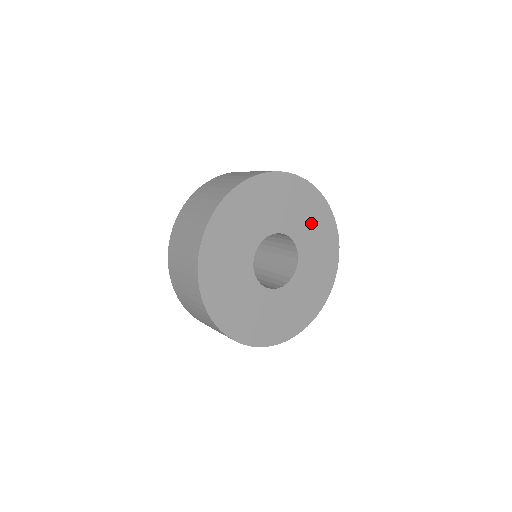
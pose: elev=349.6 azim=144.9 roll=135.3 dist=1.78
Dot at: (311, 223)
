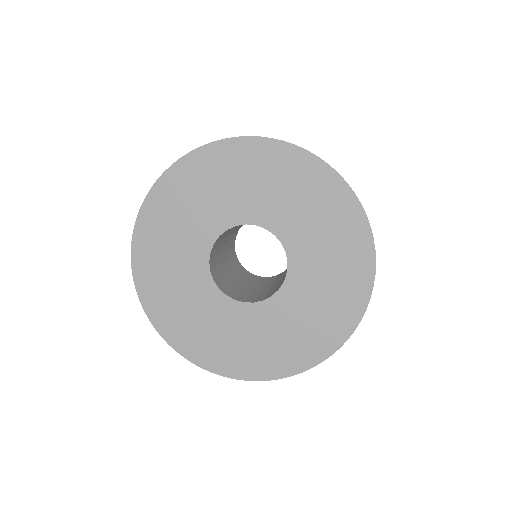
Dot at: (327, 285)
